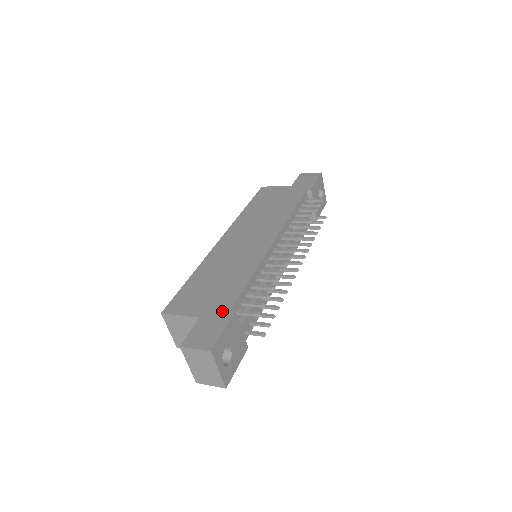
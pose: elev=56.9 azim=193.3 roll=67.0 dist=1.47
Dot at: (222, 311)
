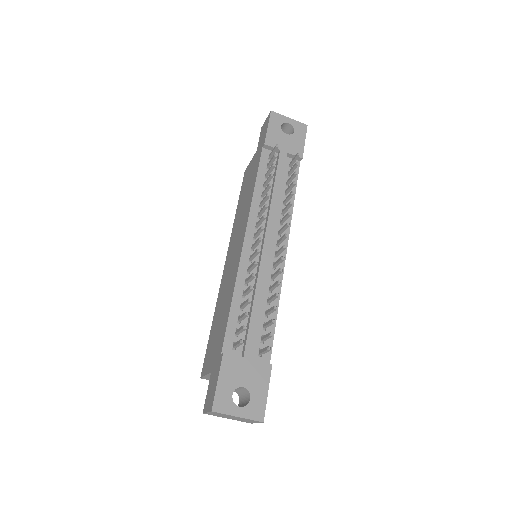
Dot at: (218, 357)
